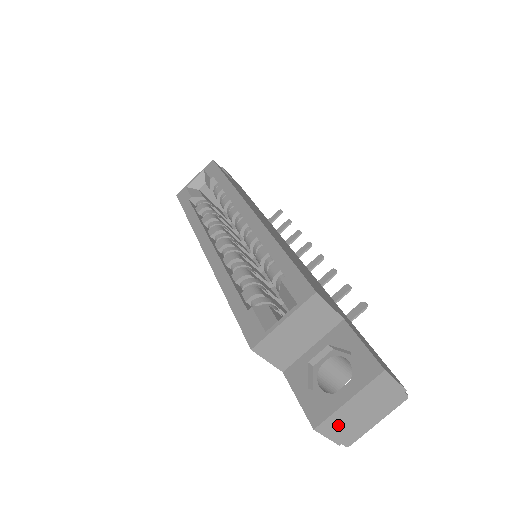
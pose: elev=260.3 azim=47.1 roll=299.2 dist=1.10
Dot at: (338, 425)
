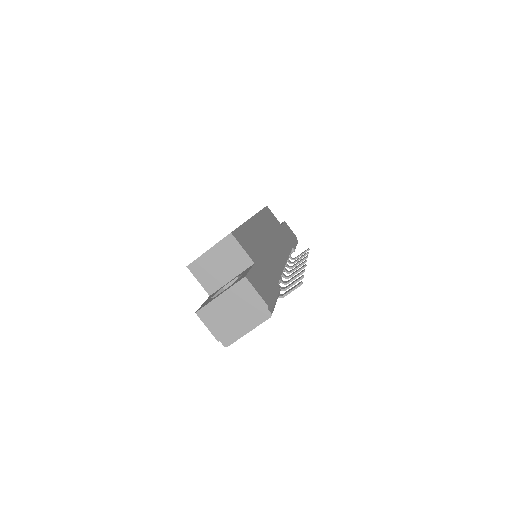
Dot at: (214, 318)
